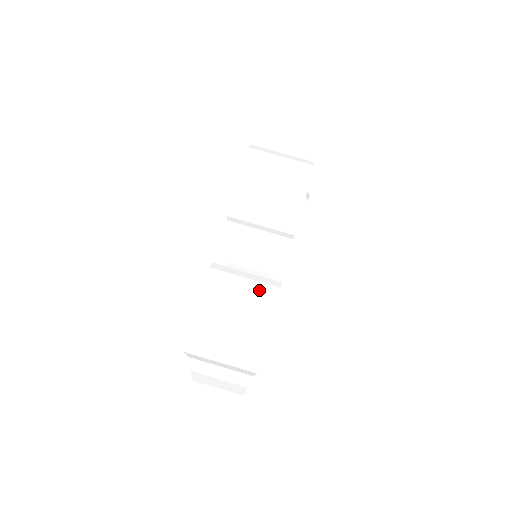
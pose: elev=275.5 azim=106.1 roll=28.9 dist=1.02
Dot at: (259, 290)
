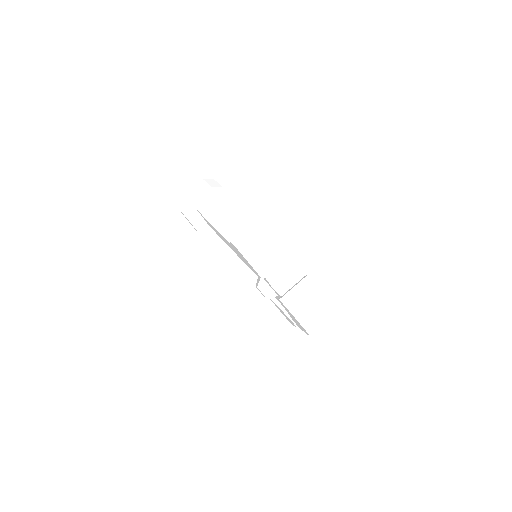
Dot at: (307, 289)
